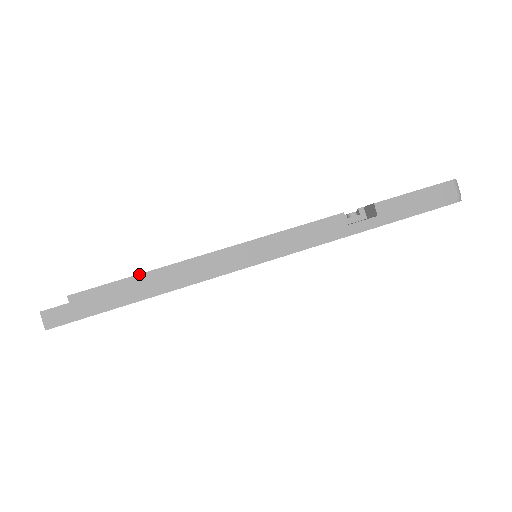
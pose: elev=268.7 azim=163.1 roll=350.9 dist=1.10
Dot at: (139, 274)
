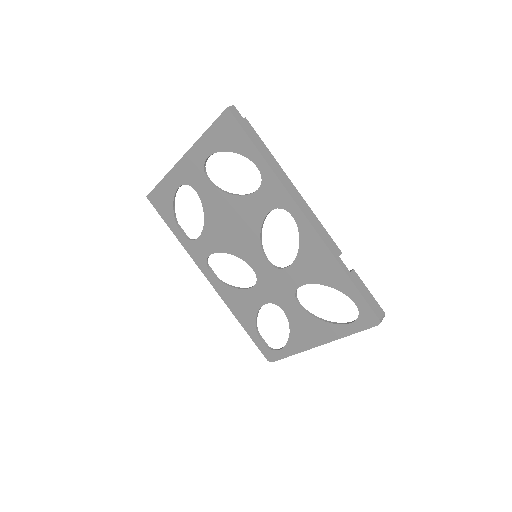
Dot at: (269, 151)
